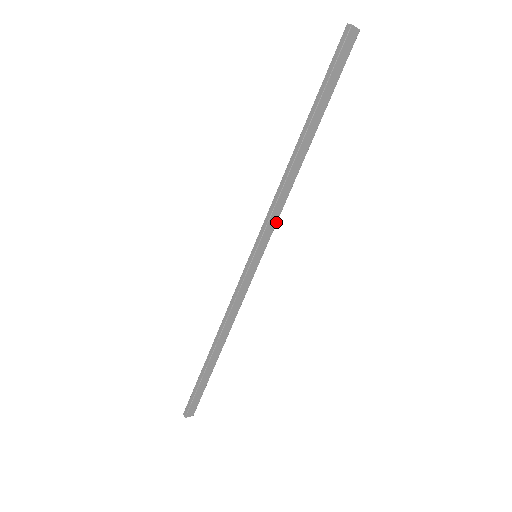
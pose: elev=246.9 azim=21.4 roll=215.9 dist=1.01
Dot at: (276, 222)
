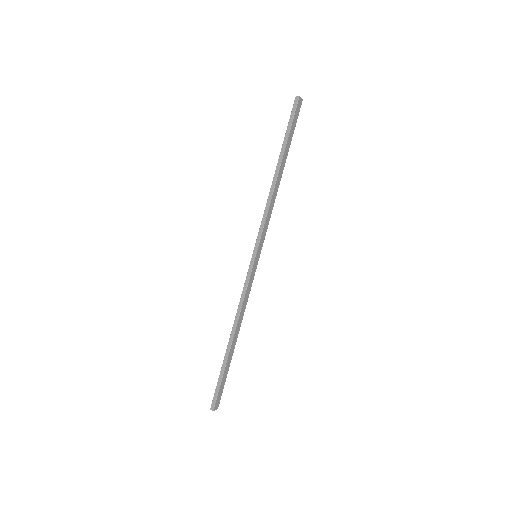
Dot at: (267, 228)
